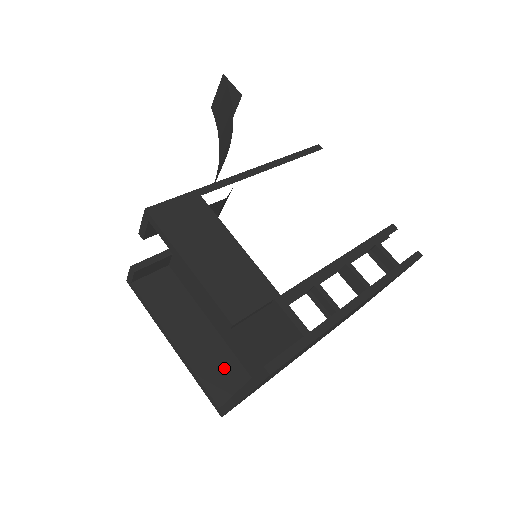
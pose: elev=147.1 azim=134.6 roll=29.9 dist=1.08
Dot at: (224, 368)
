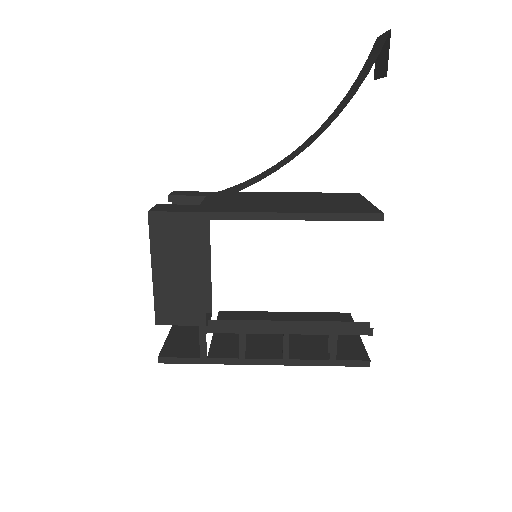
Dot at: occluded
